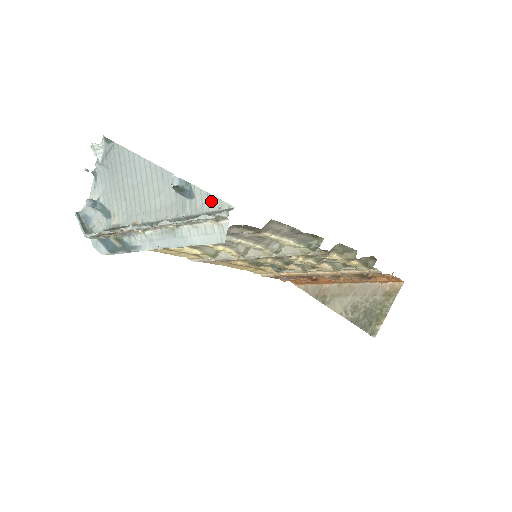
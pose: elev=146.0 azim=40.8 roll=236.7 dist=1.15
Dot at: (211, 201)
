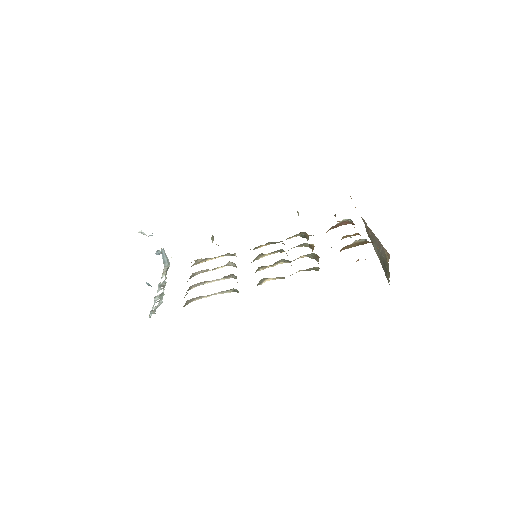
Dot at: occluded
